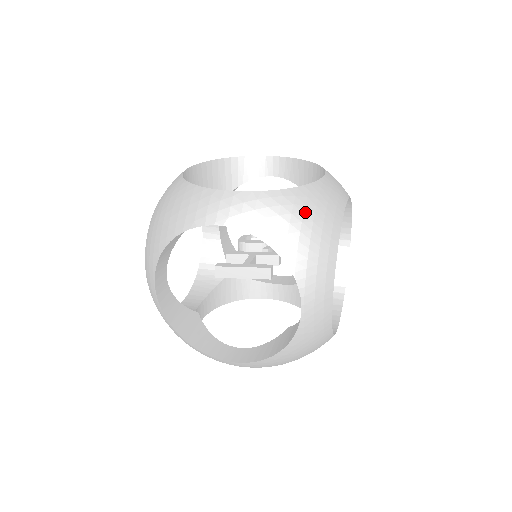
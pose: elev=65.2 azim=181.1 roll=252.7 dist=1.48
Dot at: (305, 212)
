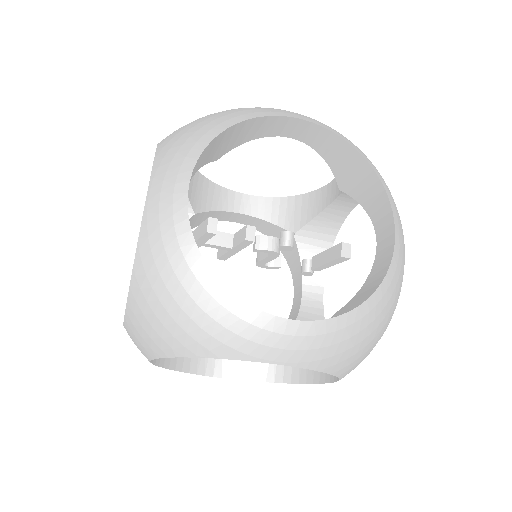
Dot at: (211, 115)
